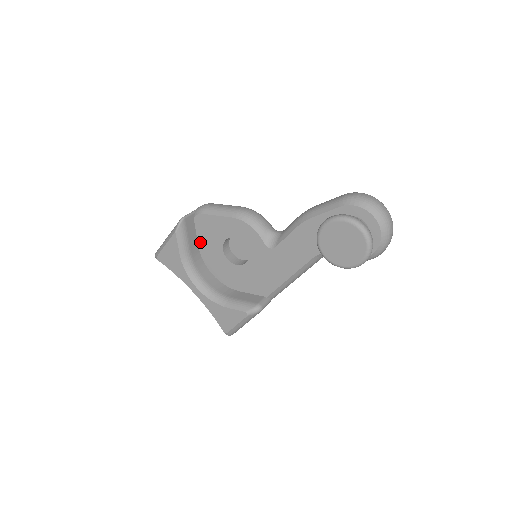
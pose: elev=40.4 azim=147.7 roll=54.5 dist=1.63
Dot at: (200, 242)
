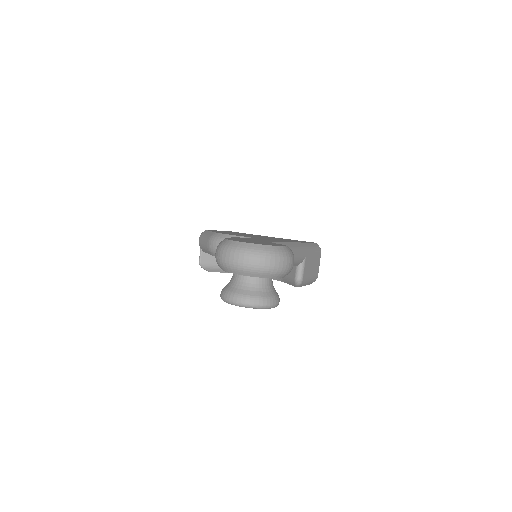
Dot at: occluded
